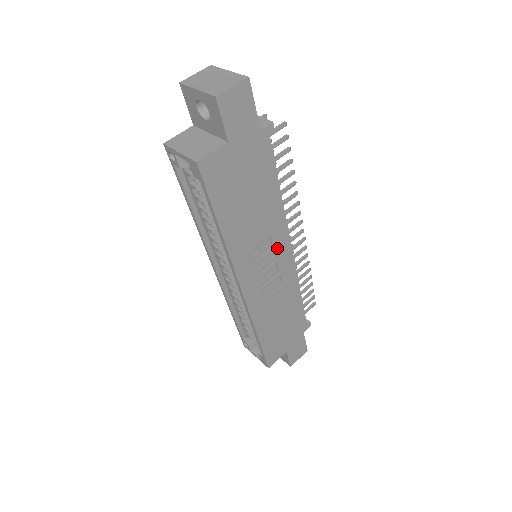
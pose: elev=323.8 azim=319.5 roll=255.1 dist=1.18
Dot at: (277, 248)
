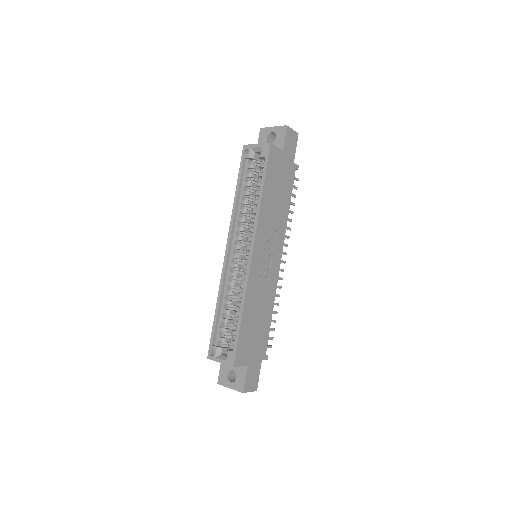
Dot at: (276, 247)
